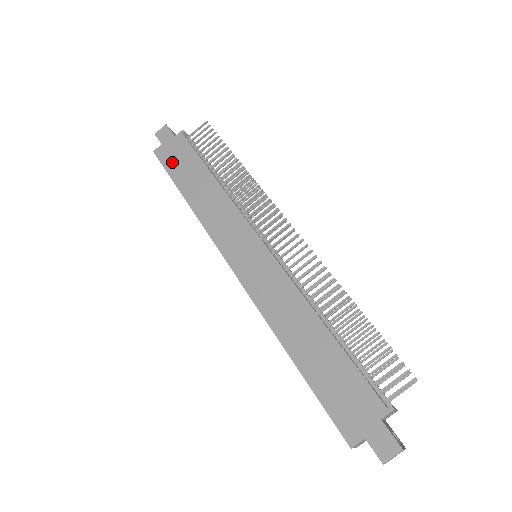
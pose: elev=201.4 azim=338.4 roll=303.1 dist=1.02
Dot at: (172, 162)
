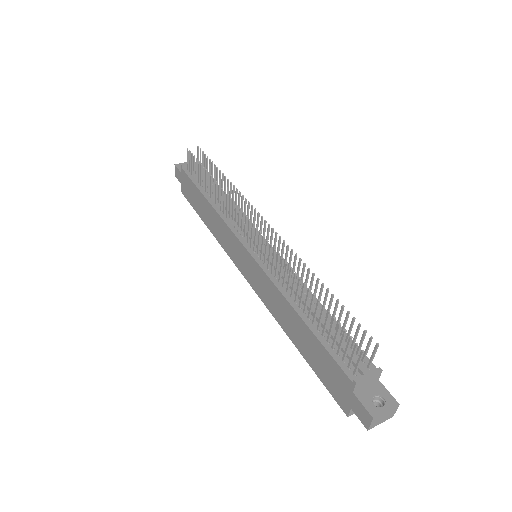
Dot at: (190, 197)
